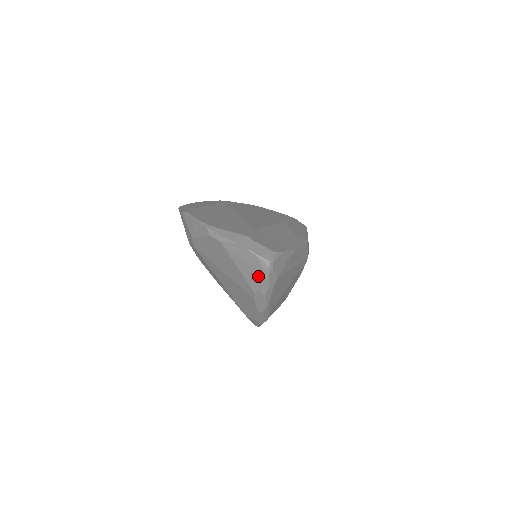
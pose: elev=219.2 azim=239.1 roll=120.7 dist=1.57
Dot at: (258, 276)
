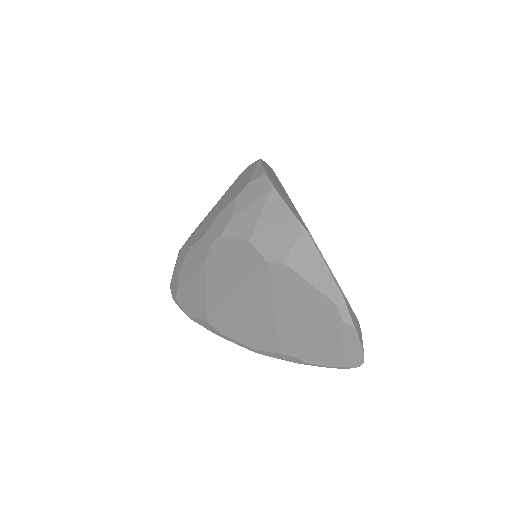
Dot at: (330, 361)
